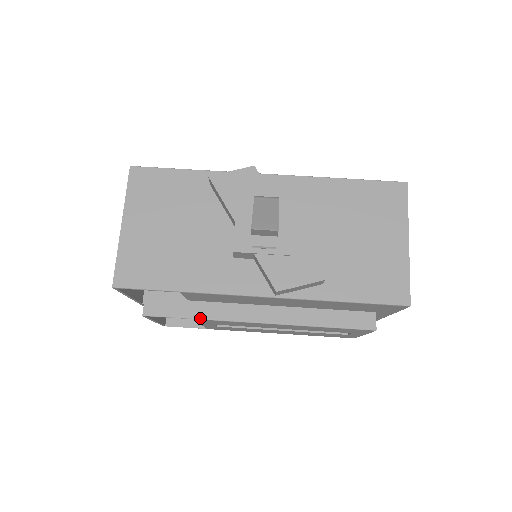
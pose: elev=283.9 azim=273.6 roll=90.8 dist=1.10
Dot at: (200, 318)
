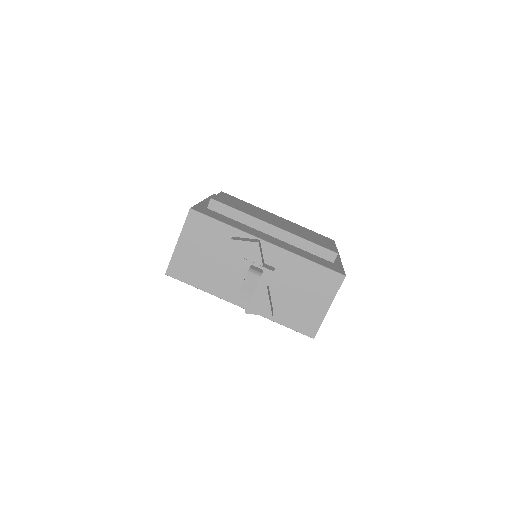
Dot at: occluded
